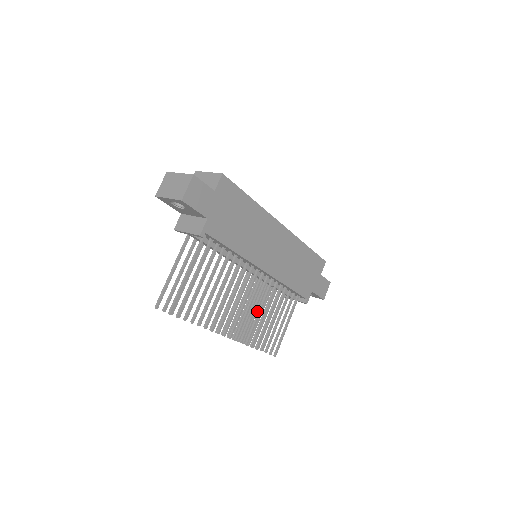
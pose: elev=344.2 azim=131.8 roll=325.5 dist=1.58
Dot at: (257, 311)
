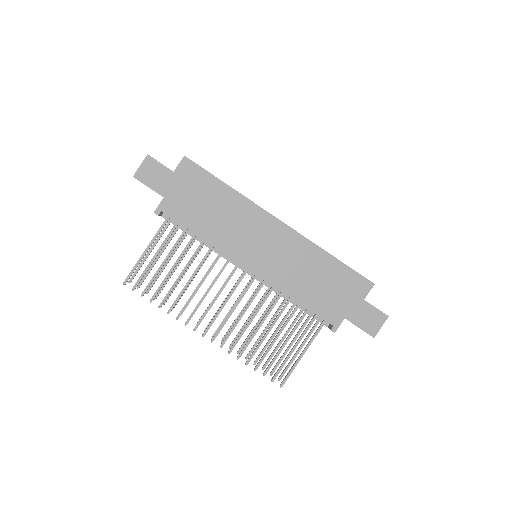
Dot at: occluded
